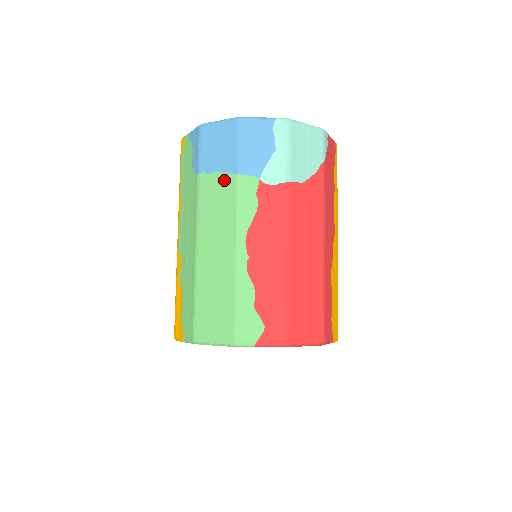
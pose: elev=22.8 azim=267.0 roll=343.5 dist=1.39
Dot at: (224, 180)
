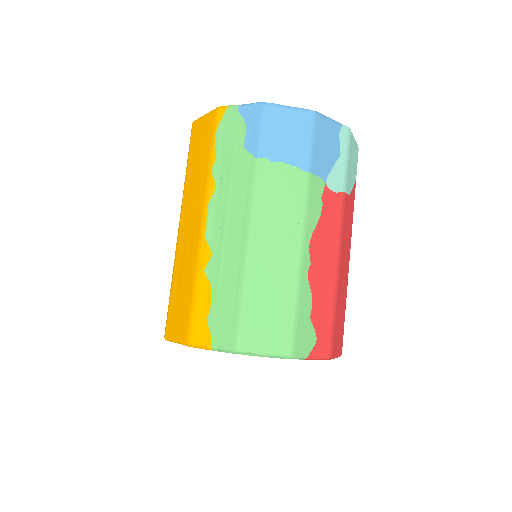
Dot at: (292, 174)
